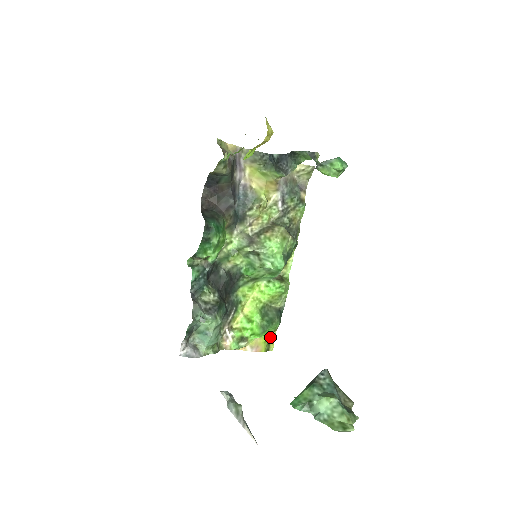
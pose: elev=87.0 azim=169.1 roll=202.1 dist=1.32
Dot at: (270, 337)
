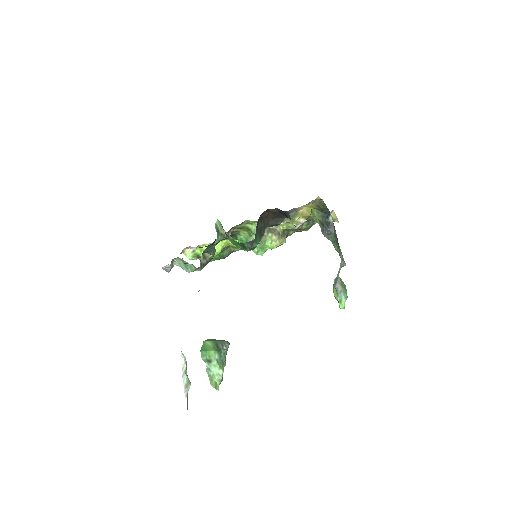
Dot at: occluded
